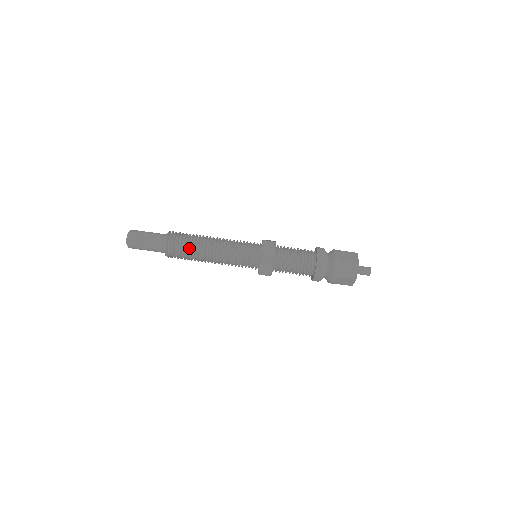
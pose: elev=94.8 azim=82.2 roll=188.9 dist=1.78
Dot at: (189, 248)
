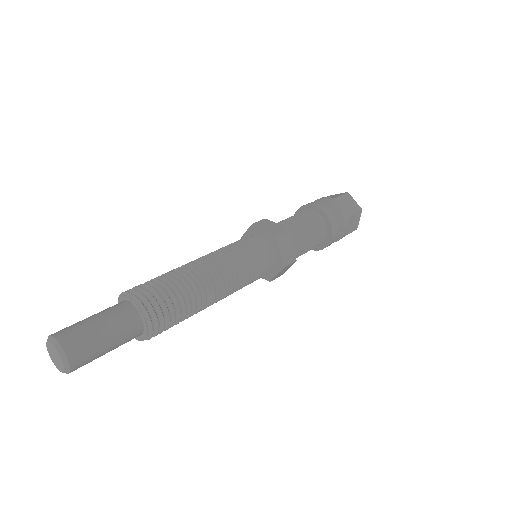
Dot at: (179, 288)
